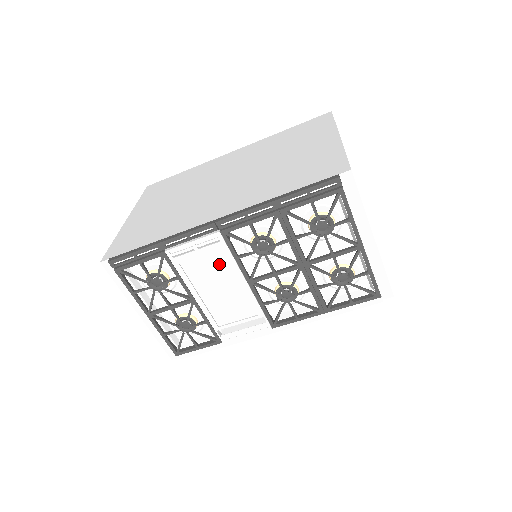
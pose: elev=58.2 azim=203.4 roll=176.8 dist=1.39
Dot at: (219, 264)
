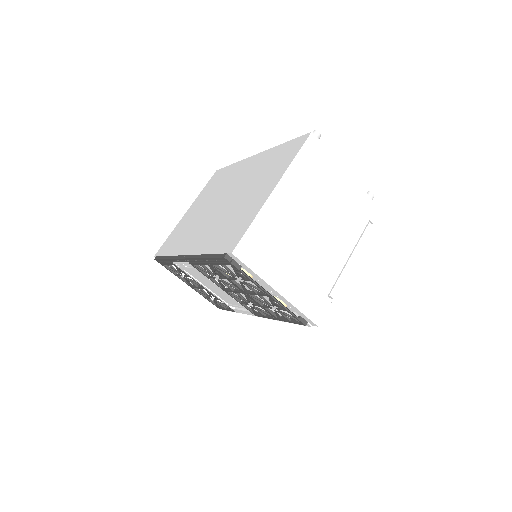
Dot at: (203, 277)
